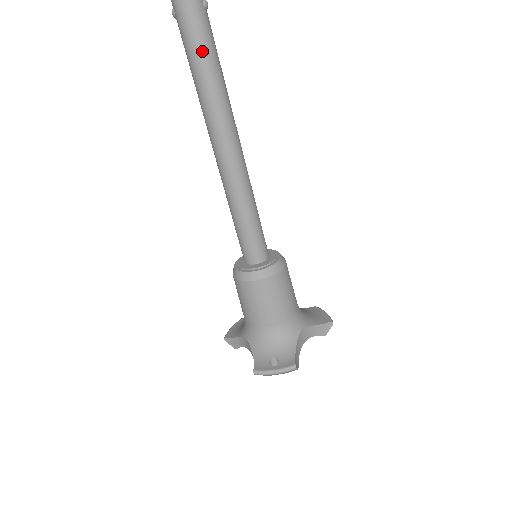
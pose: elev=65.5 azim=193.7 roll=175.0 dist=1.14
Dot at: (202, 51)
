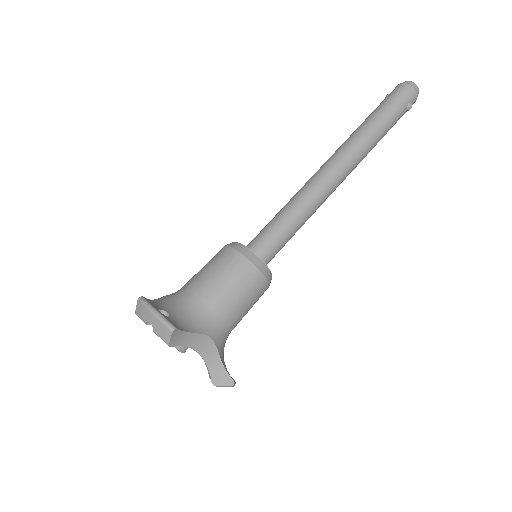
Dot at: (383, 115)
